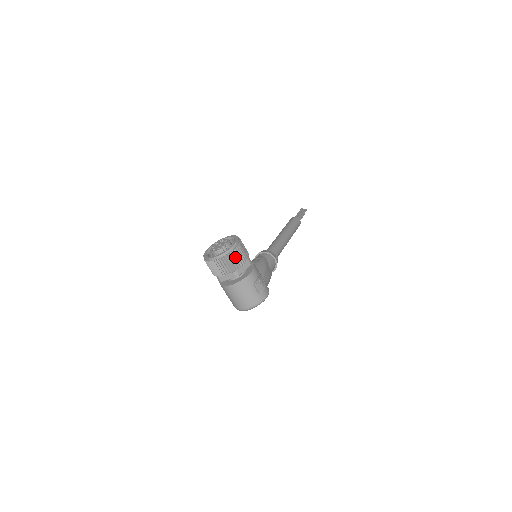
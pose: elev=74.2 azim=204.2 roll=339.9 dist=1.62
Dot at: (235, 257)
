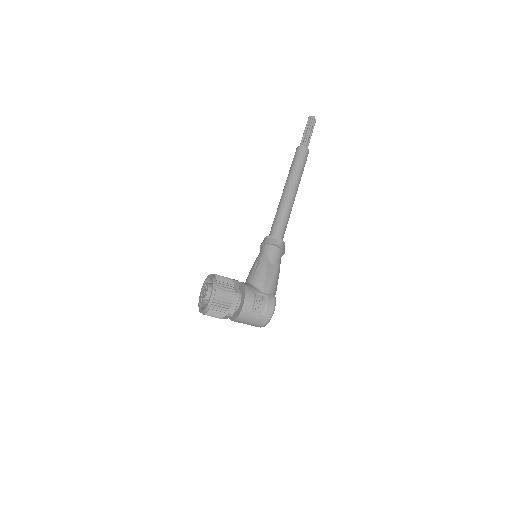
Dot at: (219, 304)
